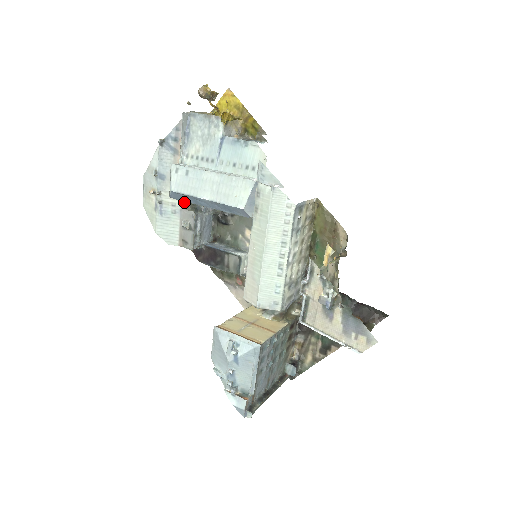
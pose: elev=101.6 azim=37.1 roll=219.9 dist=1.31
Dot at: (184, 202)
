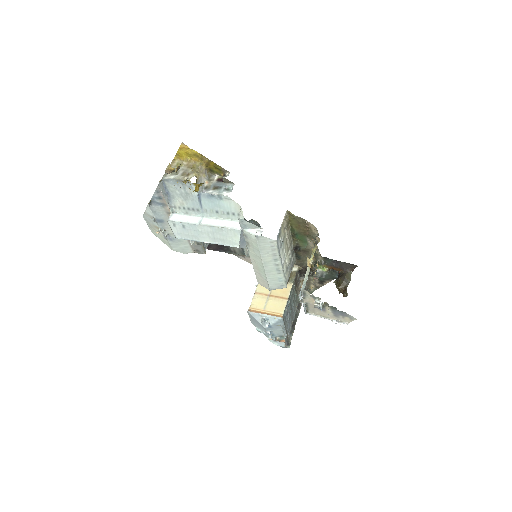
Dot at: occluded
